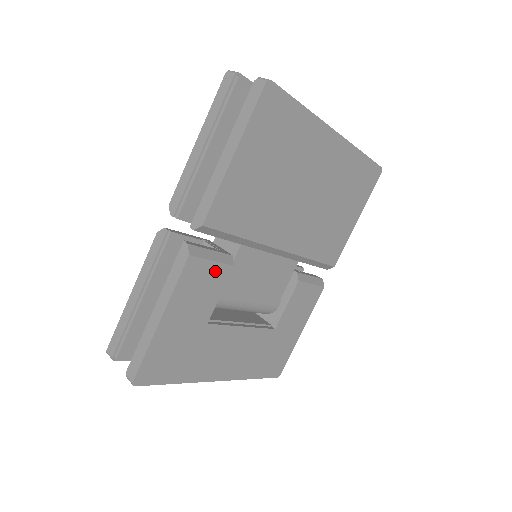
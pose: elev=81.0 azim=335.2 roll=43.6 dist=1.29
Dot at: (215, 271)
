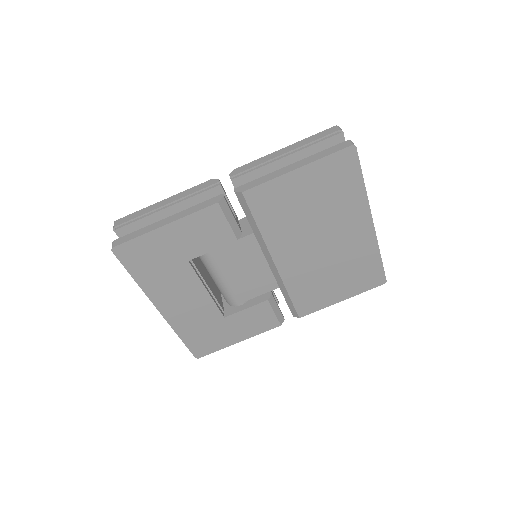
Dot at: (224, 230)
